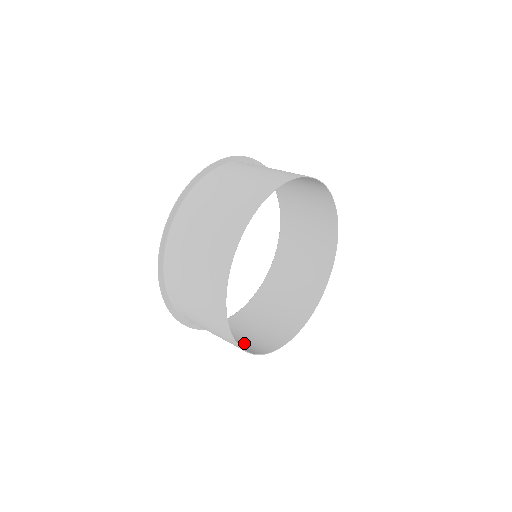
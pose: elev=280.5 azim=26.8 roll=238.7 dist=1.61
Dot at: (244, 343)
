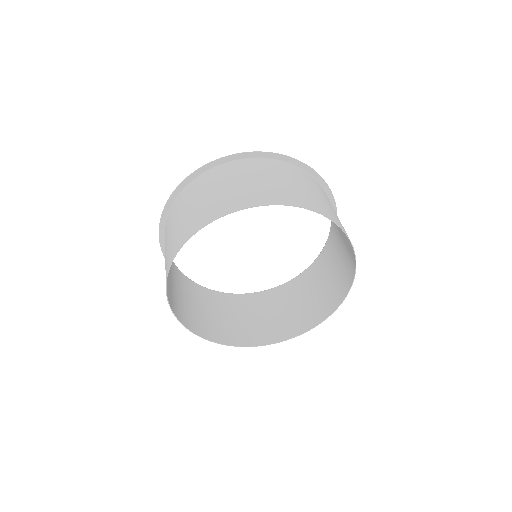
Dot at: (181, 303)
